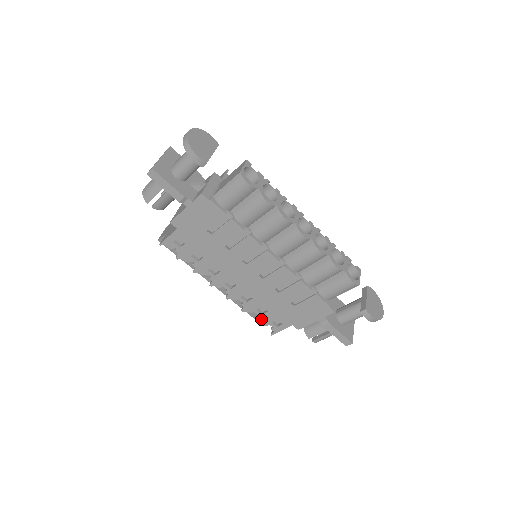
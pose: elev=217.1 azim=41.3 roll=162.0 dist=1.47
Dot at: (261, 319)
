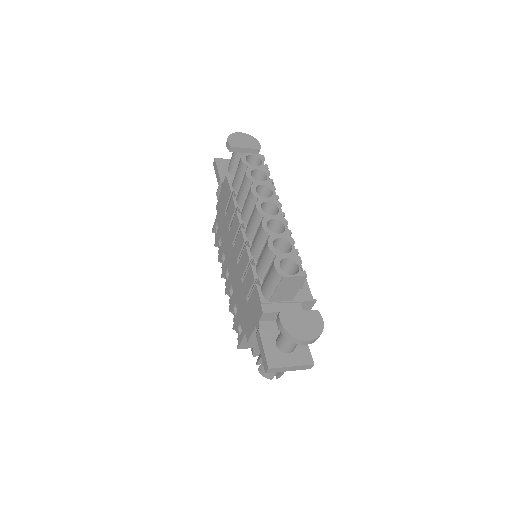
Dot at: (235, 322)
